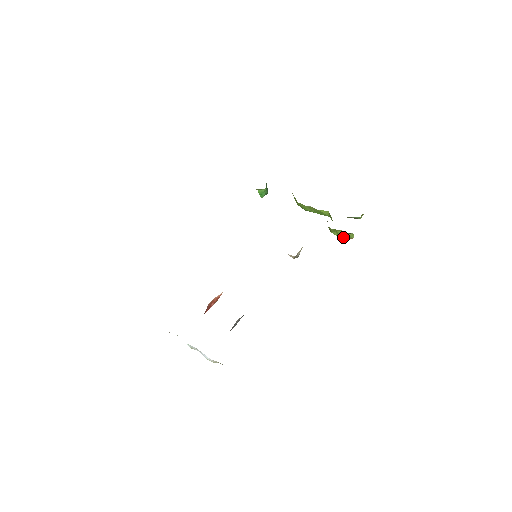
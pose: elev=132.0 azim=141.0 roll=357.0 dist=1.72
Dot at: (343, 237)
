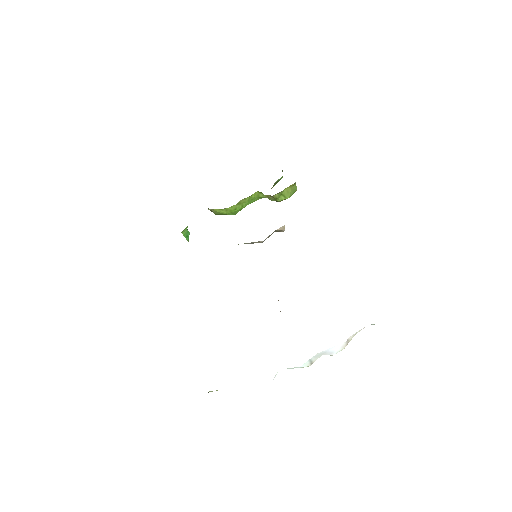
Dot at: (290, 195)
